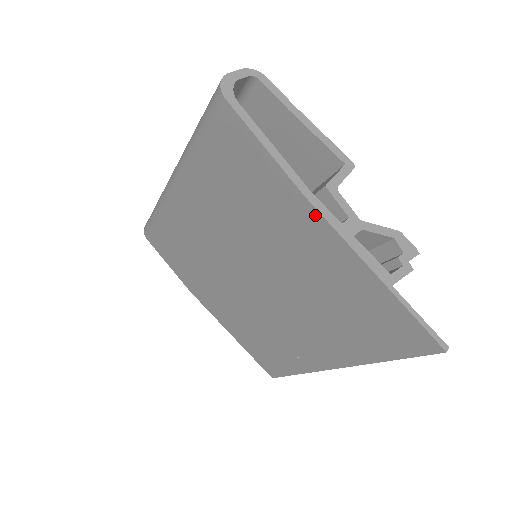
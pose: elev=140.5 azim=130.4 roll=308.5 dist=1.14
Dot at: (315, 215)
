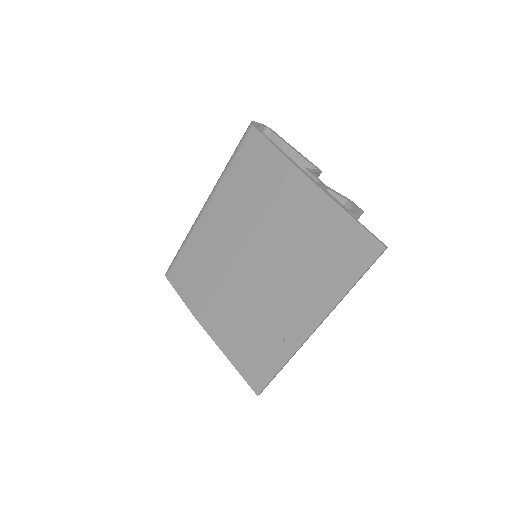
Dot at: (301, 176)
